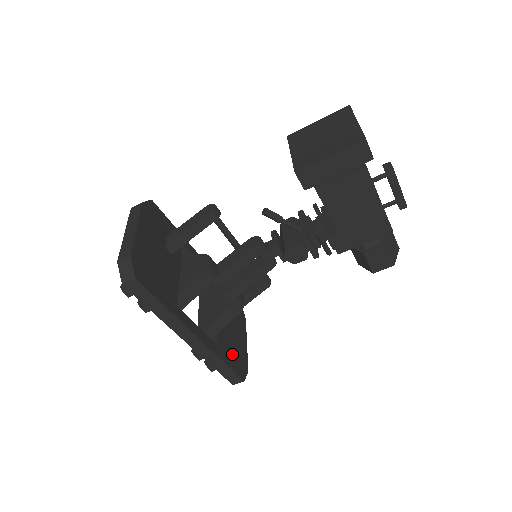
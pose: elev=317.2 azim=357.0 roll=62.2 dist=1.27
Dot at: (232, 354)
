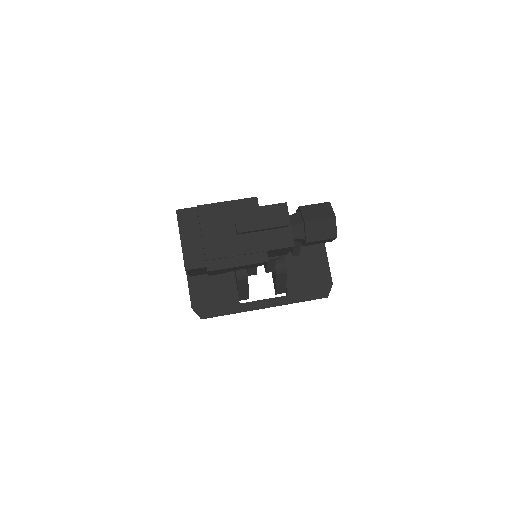
Dot at: (308, 286)
